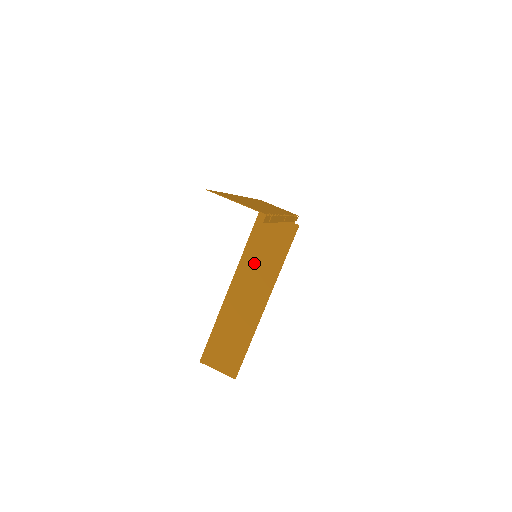
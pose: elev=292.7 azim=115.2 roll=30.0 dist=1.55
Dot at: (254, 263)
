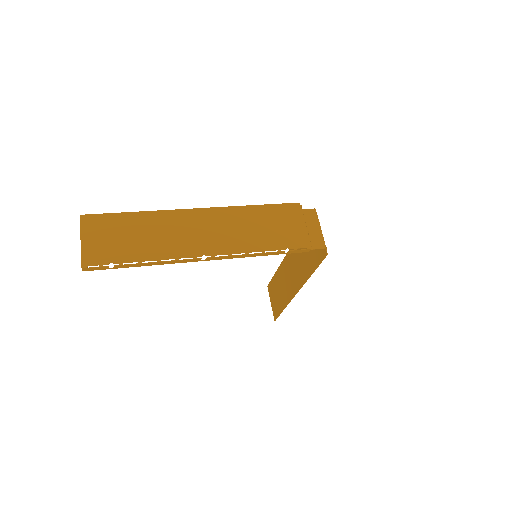
Dot at: occluded
